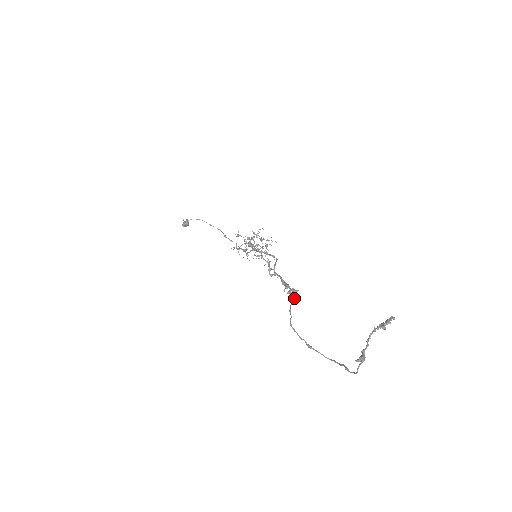
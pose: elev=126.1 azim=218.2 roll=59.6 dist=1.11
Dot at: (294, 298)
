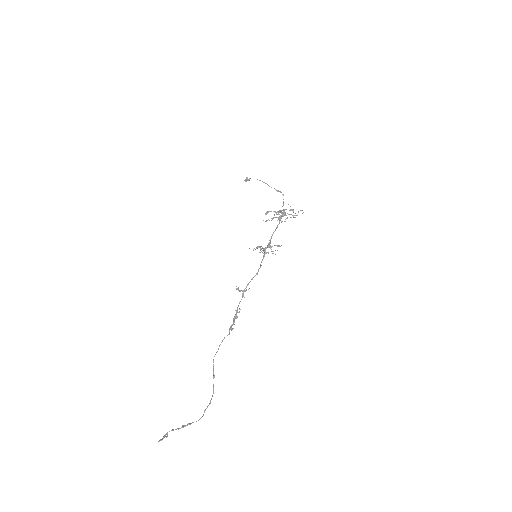
Dot at: occluded
